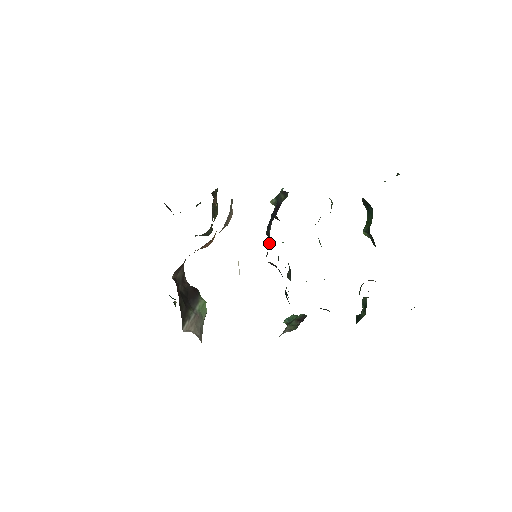
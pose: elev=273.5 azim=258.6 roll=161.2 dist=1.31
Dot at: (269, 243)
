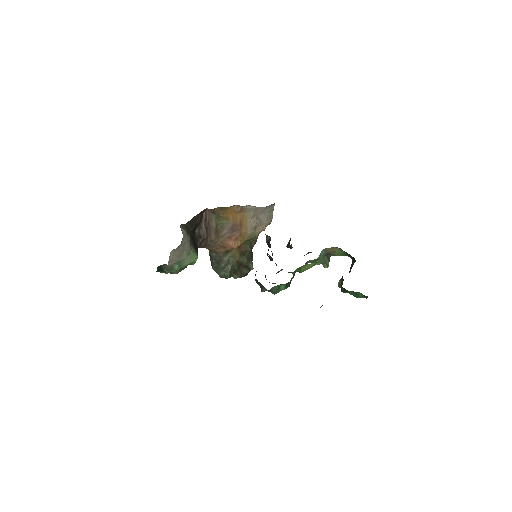
Dot at: occluded
